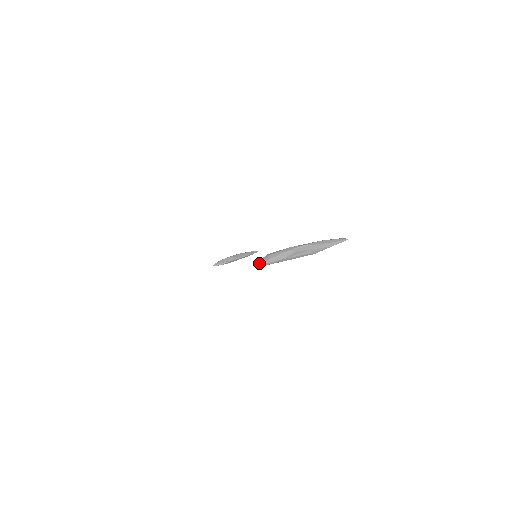
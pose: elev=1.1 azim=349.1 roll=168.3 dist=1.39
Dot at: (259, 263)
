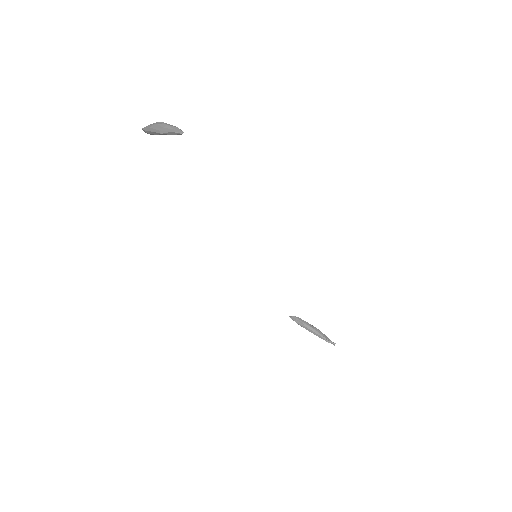
Dot at: (144, 128)
